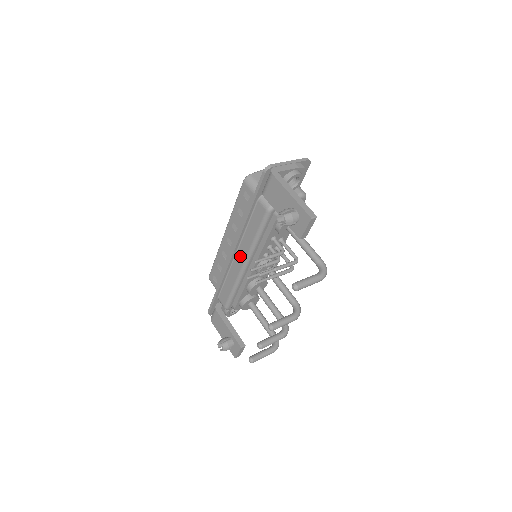
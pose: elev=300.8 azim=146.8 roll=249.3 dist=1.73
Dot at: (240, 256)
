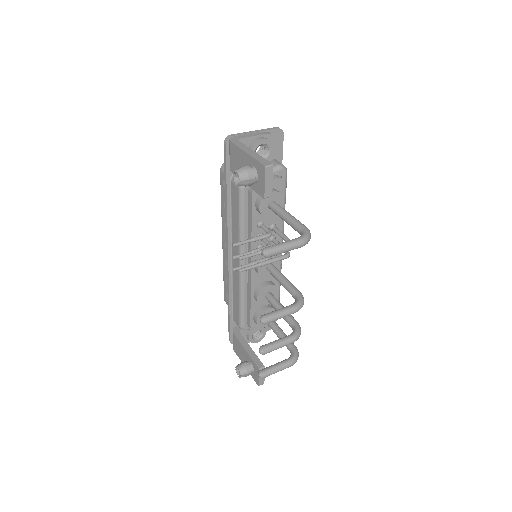
Dot at: occluded
